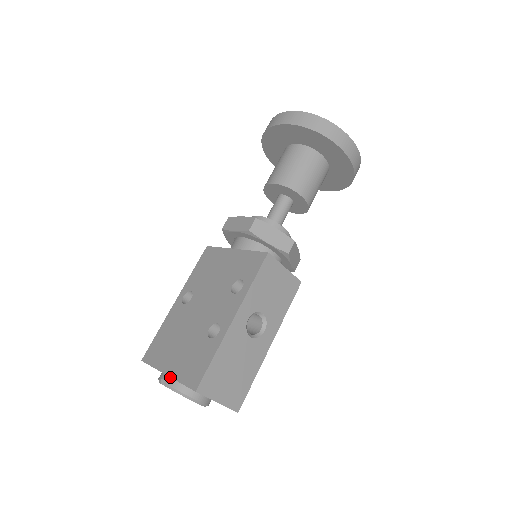
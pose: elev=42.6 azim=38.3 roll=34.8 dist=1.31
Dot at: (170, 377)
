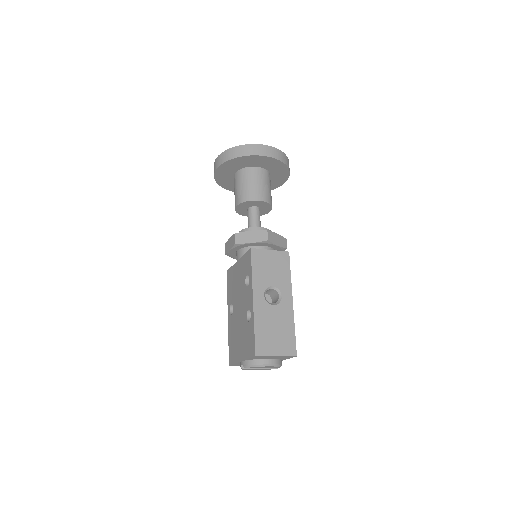
Dot at: (244, 361)
